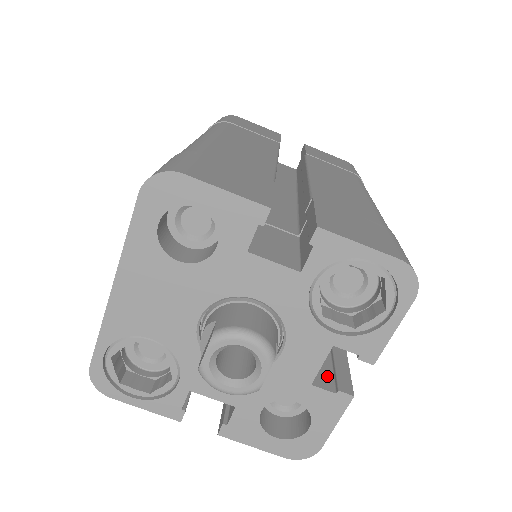
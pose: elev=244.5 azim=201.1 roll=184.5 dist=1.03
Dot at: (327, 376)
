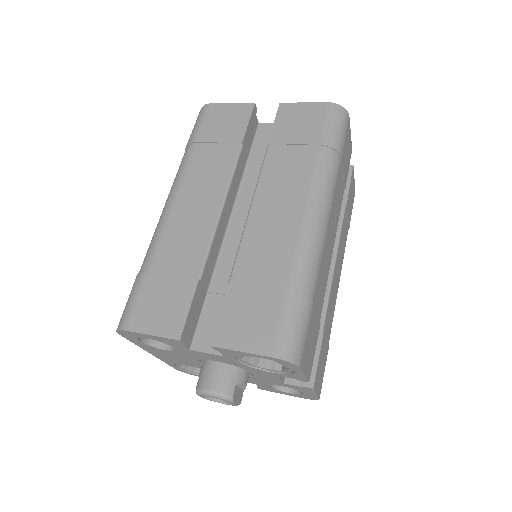
Dot at: occluded
